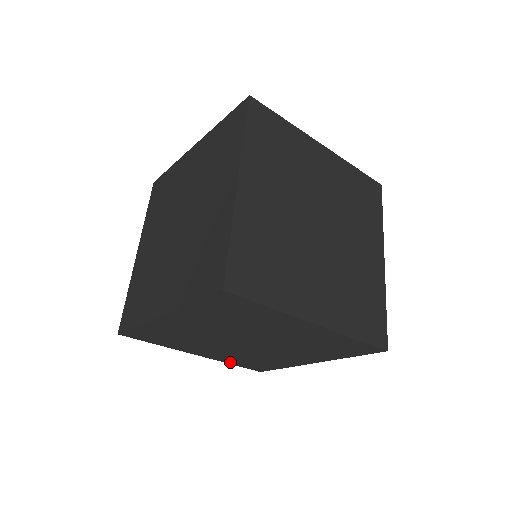
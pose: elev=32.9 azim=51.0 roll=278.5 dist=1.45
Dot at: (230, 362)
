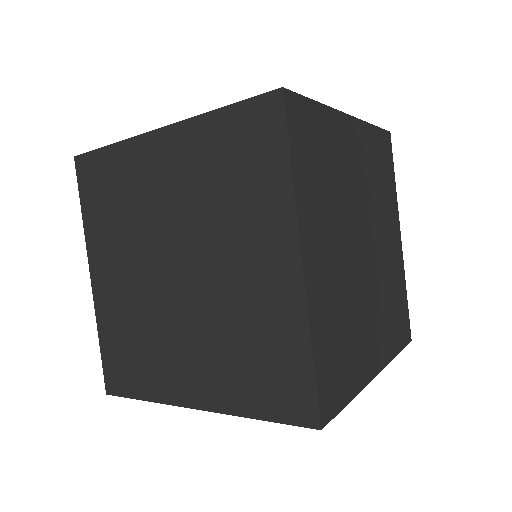
Dot at: (103, 330)
